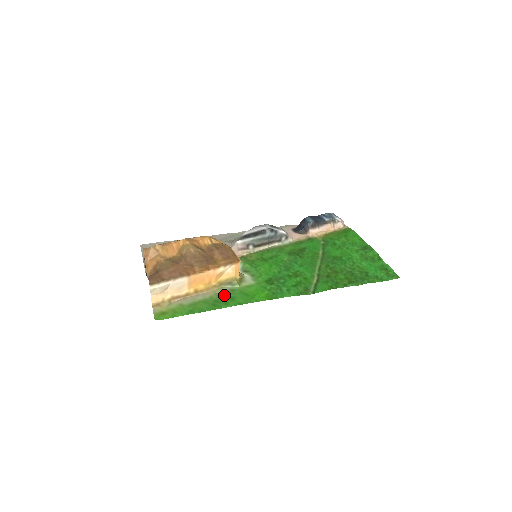
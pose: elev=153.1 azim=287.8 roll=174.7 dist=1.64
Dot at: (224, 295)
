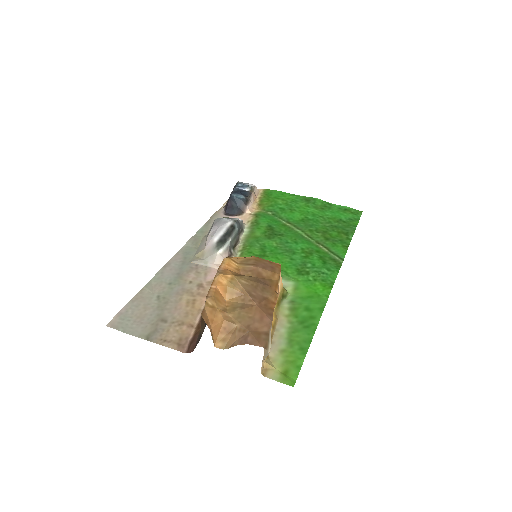
Dot at: (296, 311)
